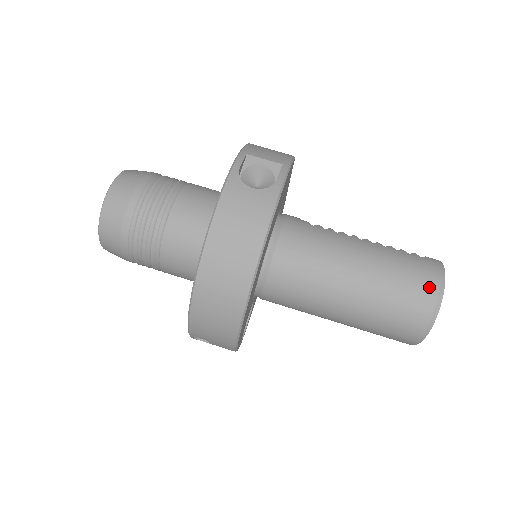
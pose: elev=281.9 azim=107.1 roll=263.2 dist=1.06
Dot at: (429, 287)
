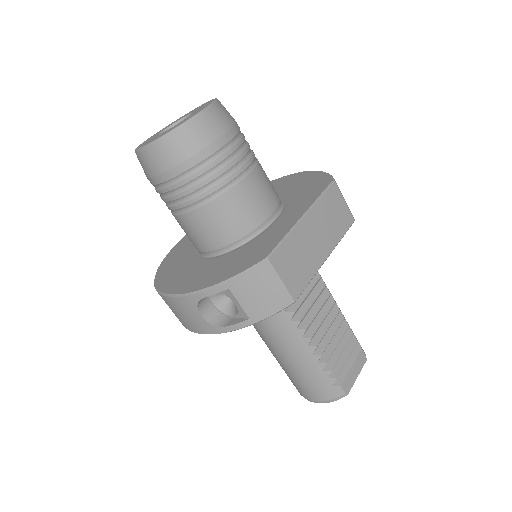
Dot at: (308, 395)
